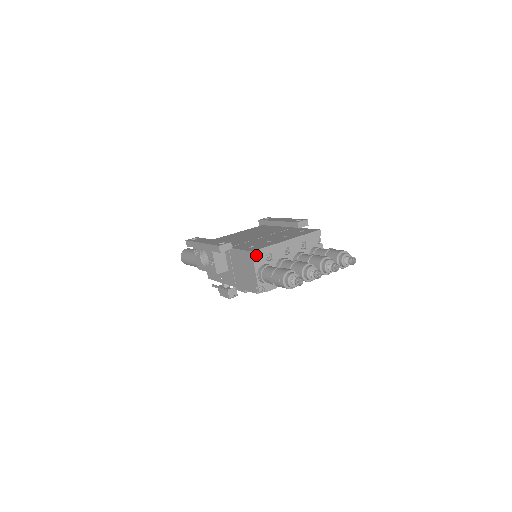
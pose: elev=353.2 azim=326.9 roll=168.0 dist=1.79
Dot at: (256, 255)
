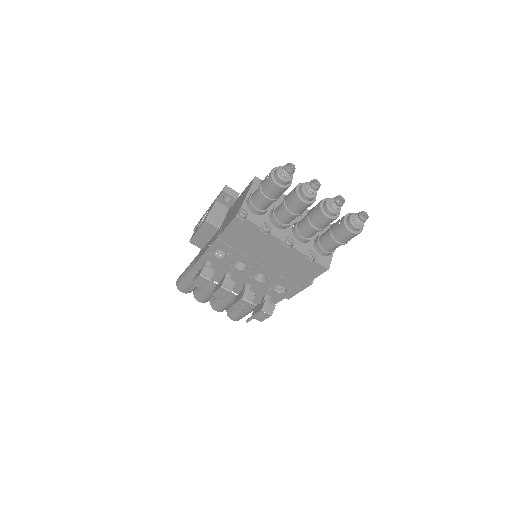
Dot at: (258, 183)
